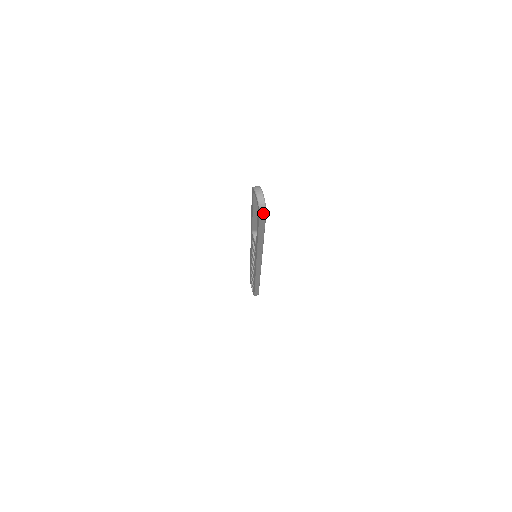
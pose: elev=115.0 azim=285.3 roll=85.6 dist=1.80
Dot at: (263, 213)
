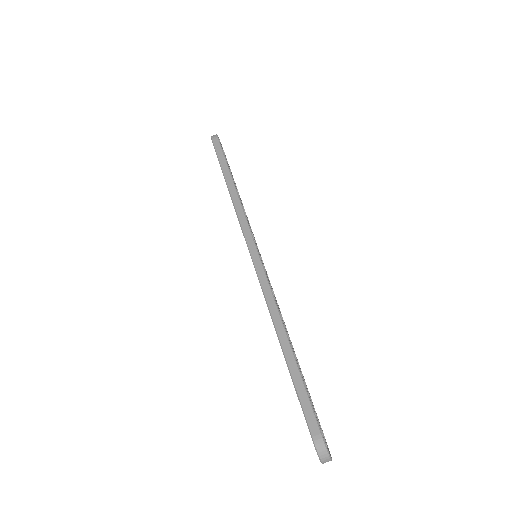
Dot at: occluded
